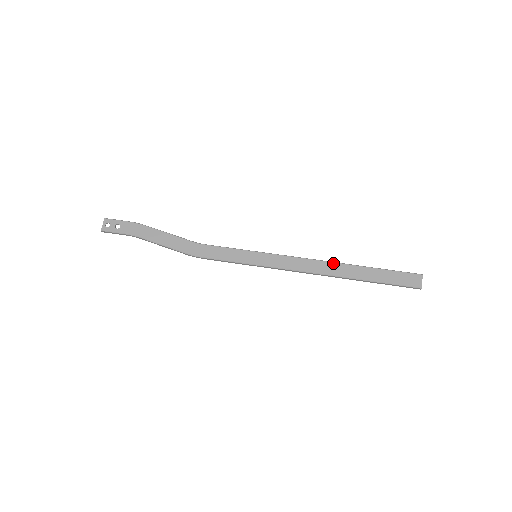
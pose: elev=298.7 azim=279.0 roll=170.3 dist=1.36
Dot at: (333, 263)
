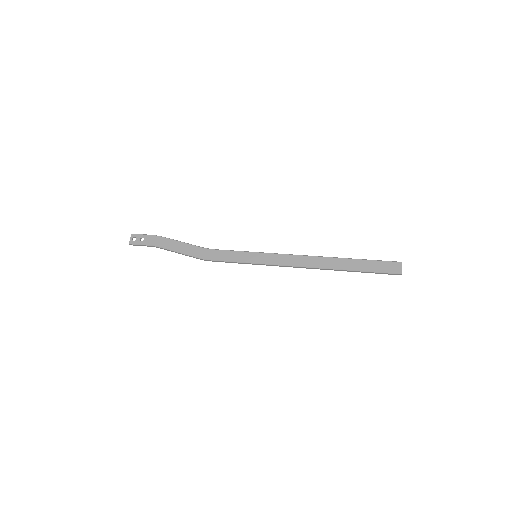
Dot at: (322, 257)
